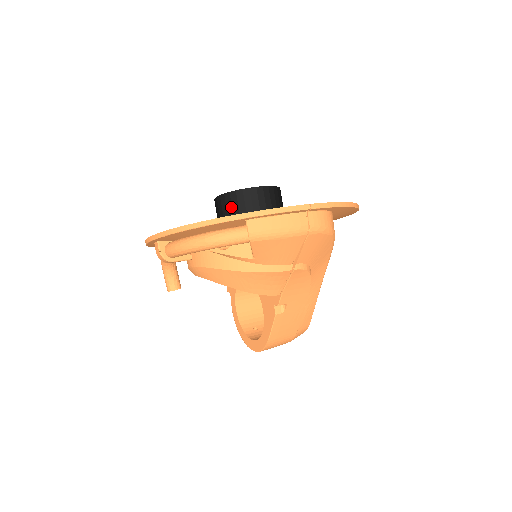
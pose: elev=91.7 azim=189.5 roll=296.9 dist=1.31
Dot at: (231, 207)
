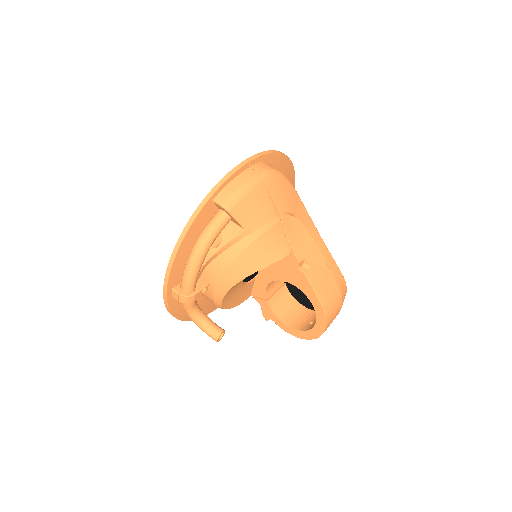
Dot at: occluded
